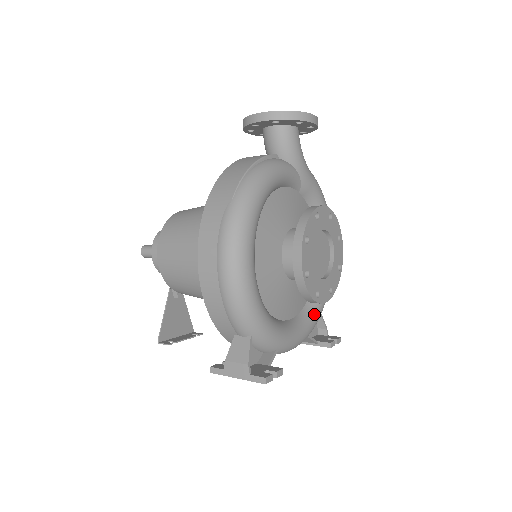
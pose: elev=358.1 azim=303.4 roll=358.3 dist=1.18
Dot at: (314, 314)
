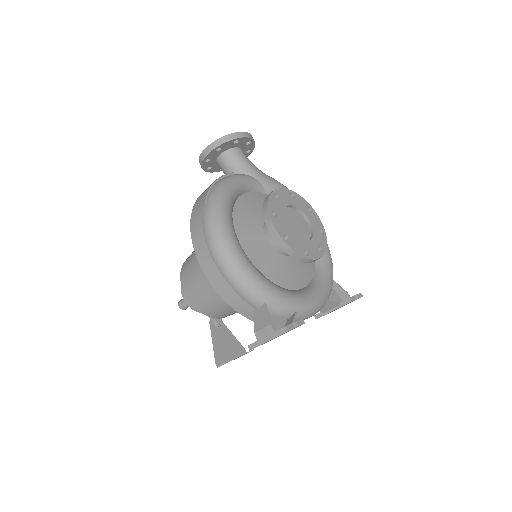
Dot at: (324, 280)
